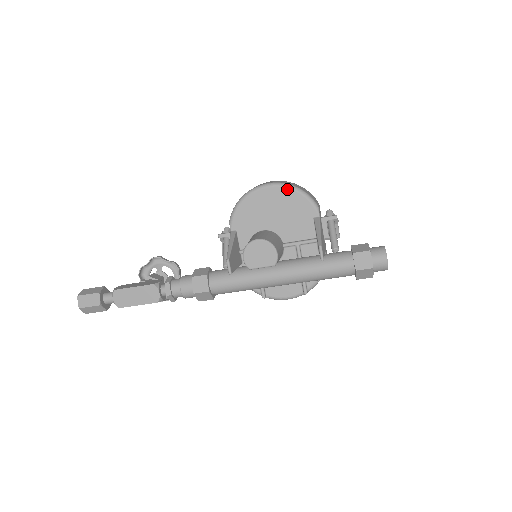
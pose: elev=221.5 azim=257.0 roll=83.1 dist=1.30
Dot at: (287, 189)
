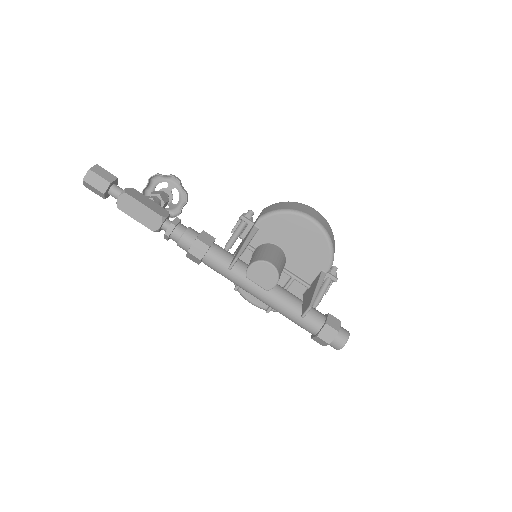
Dot at: (323, 235)
